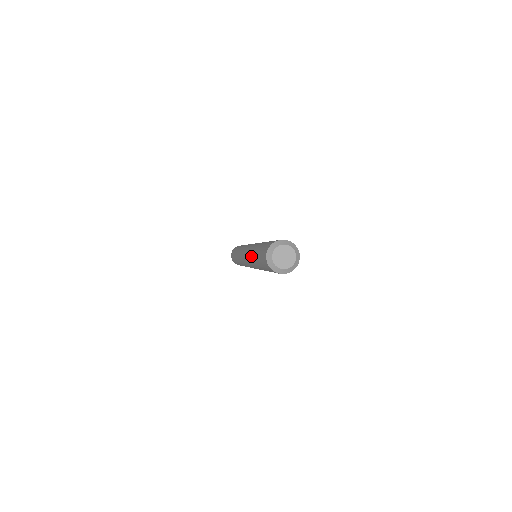
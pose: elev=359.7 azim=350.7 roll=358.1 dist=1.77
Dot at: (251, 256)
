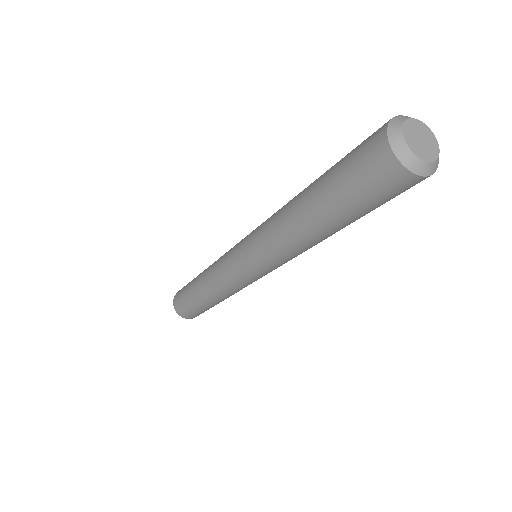
Dot at: (283, 210)
